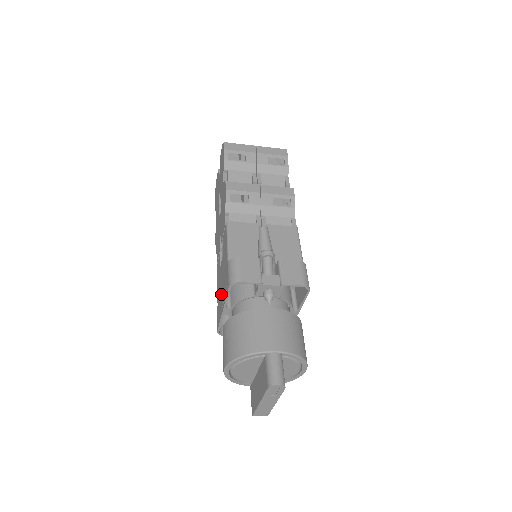
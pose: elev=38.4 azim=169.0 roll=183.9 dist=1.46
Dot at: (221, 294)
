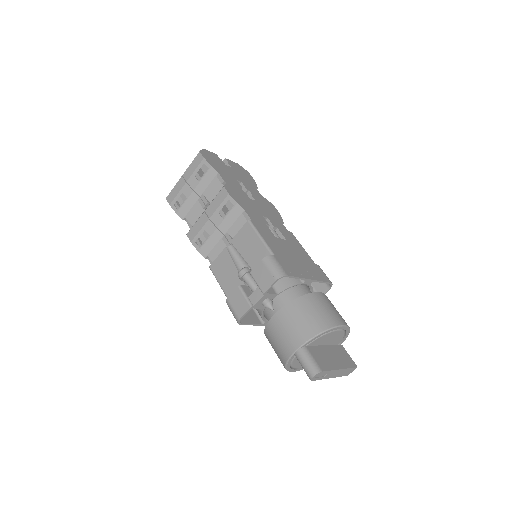
Dot at: occluded
